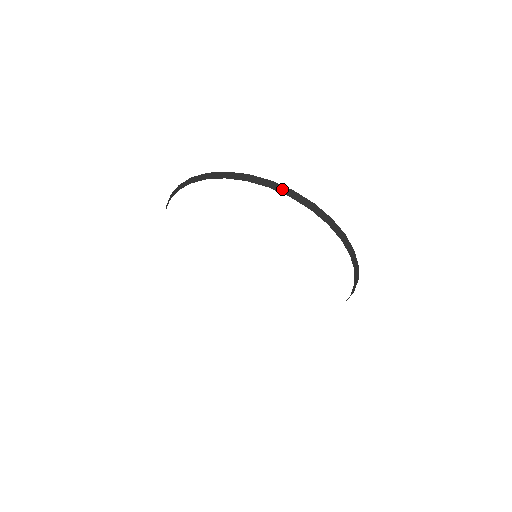
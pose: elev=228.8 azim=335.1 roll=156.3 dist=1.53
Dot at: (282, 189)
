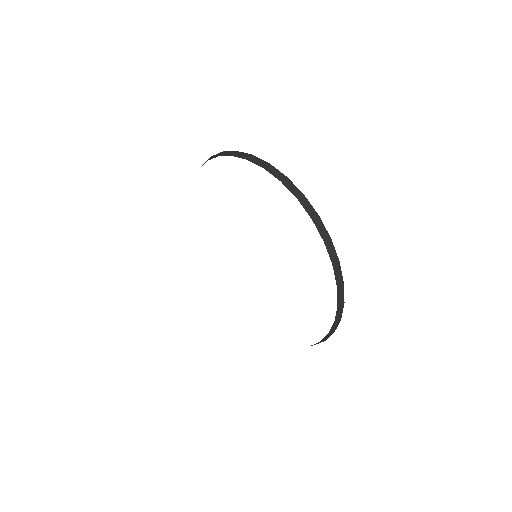
Dot at: (276, 173)
